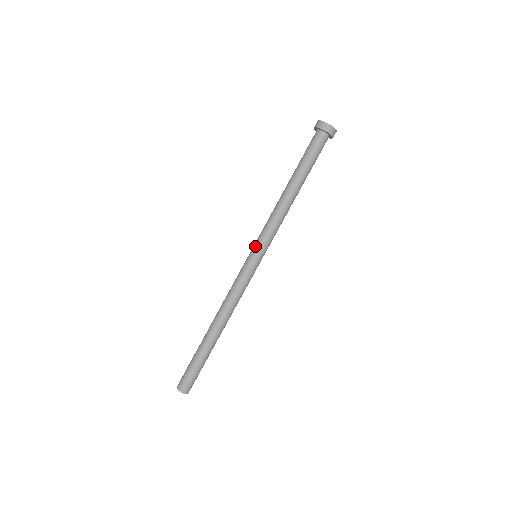
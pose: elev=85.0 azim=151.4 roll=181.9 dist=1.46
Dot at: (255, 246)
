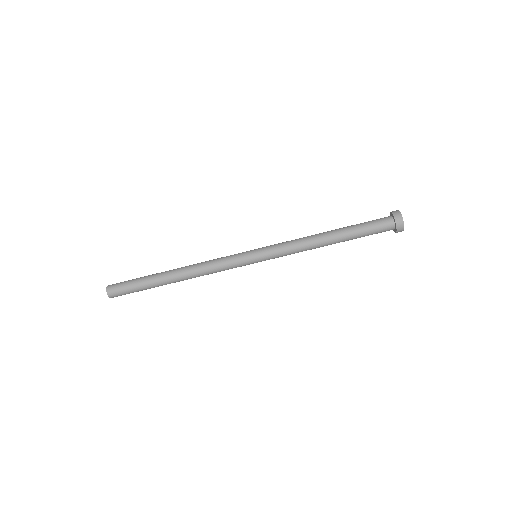
Dot at: (264, 254)
